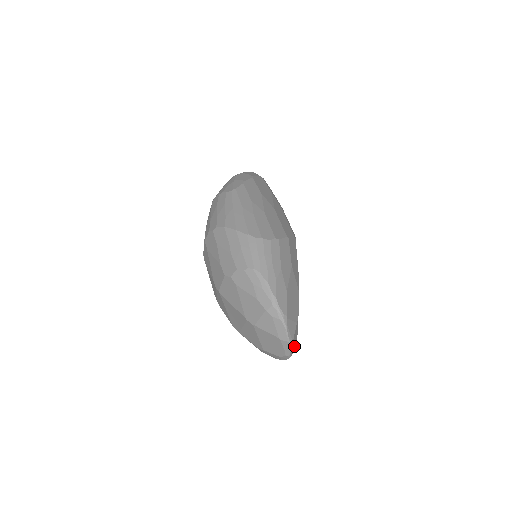
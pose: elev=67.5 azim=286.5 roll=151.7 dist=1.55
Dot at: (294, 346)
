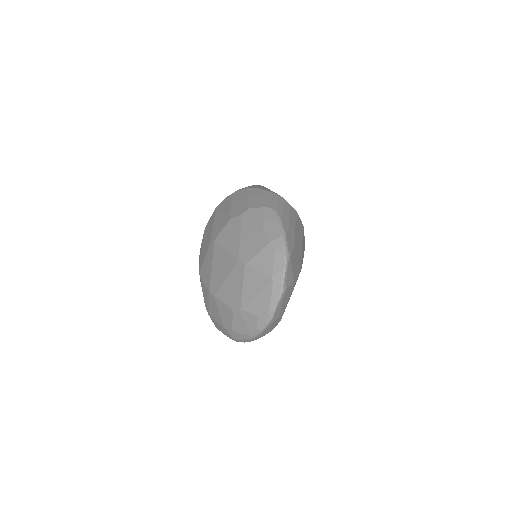
Dot at: (280, 311)
